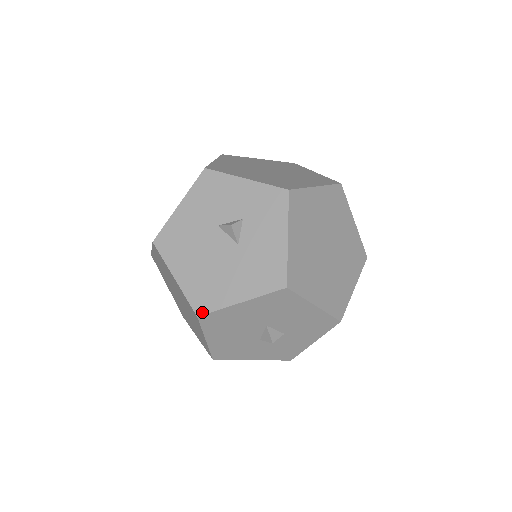
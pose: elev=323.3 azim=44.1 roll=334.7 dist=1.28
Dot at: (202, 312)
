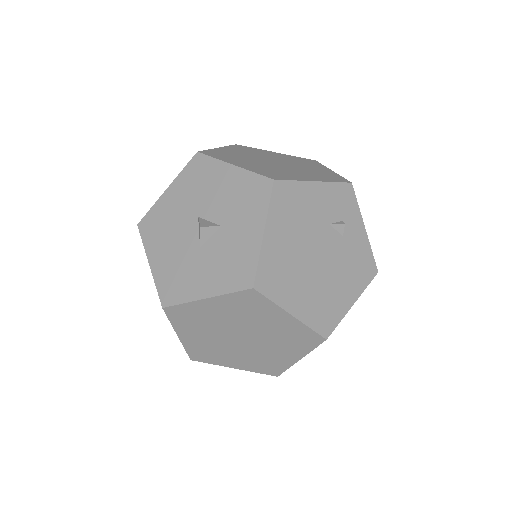
Dot at: (142, 220)
